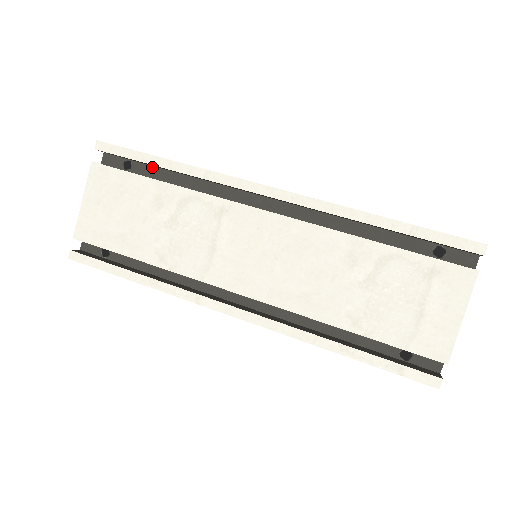
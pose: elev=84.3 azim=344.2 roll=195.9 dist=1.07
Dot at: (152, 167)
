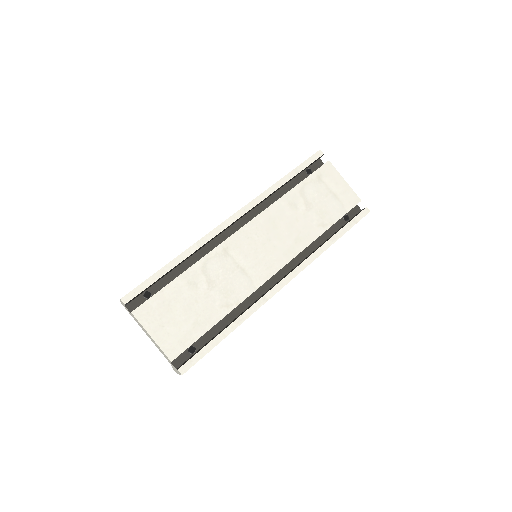
Dot at: (162, 279)
